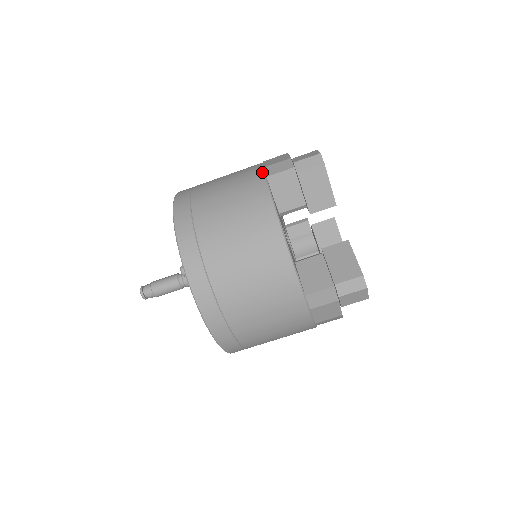
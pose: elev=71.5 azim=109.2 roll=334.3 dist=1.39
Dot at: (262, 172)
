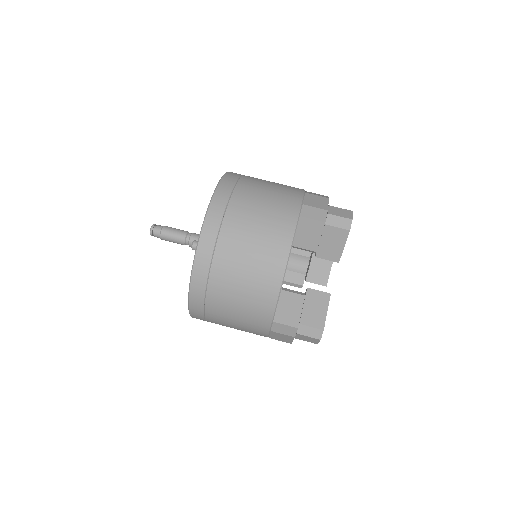
Dot at: (299, 209)
